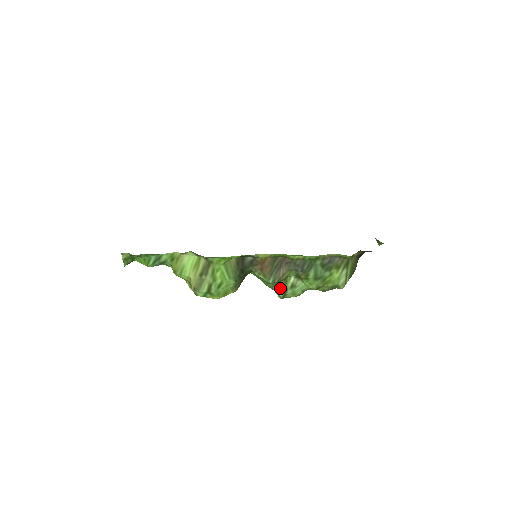
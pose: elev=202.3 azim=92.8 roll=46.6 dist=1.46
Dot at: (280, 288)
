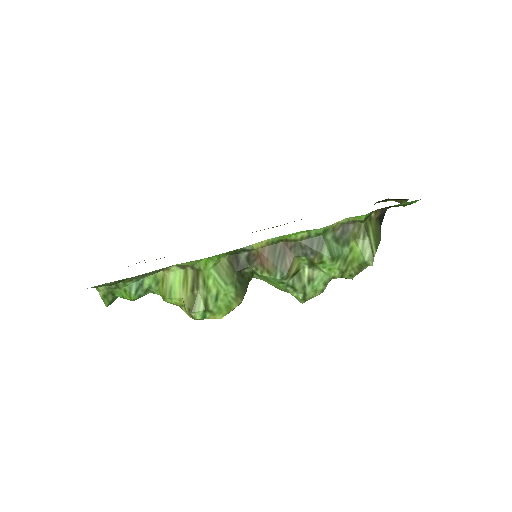
Dot at: (295, 287)
